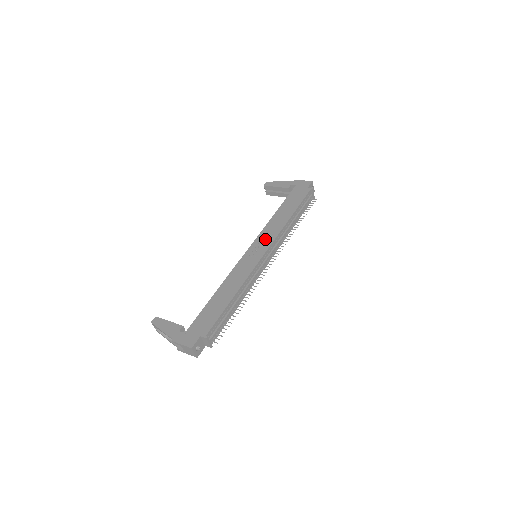
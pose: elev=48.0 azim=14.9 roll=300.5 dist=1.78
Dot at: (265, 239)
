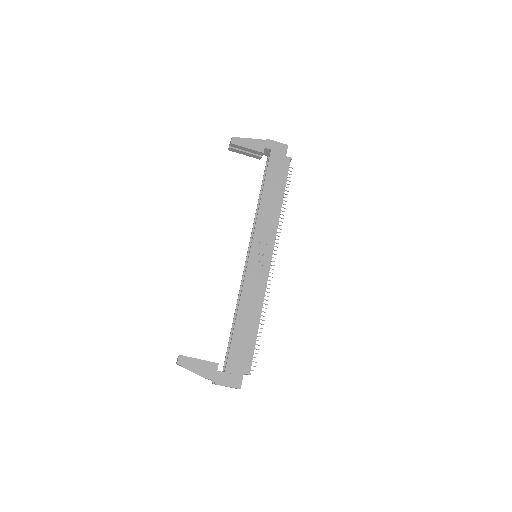
Dot at: (264, 237)
